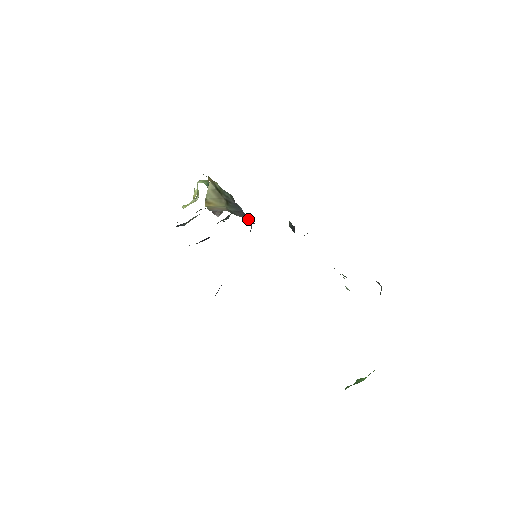
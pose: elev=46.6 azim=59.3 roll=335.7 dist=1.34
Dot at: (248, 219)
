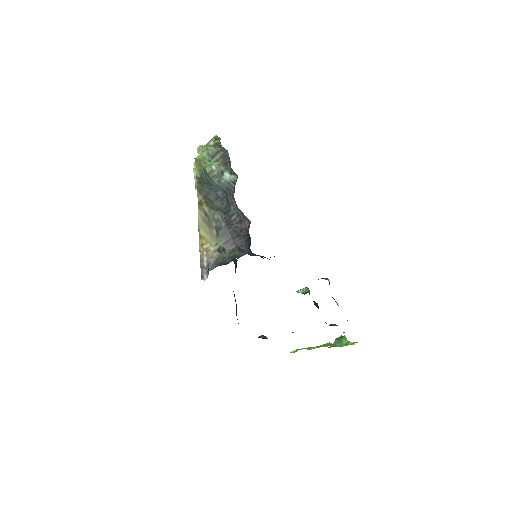
Dot at: (238, 245)
